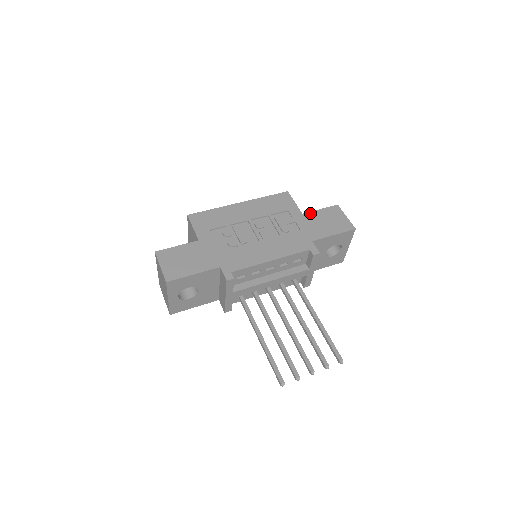
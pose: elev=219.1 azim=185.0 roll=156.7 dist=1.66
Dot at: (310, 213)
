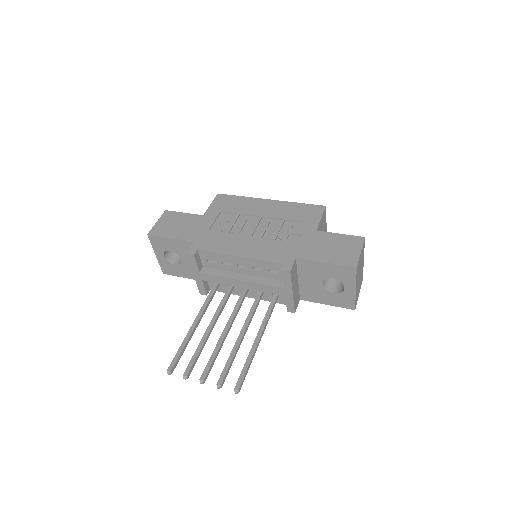
Dot at: (325, 233)
